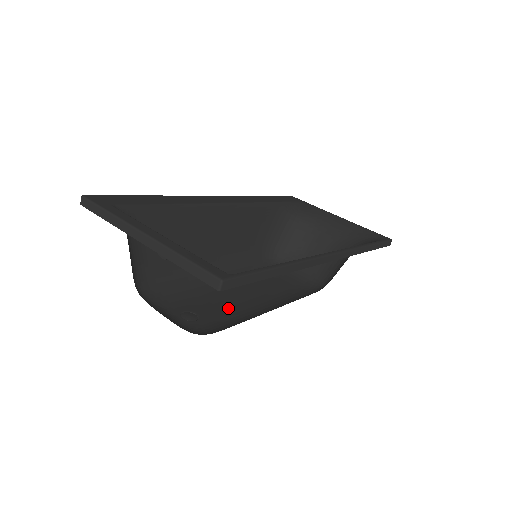
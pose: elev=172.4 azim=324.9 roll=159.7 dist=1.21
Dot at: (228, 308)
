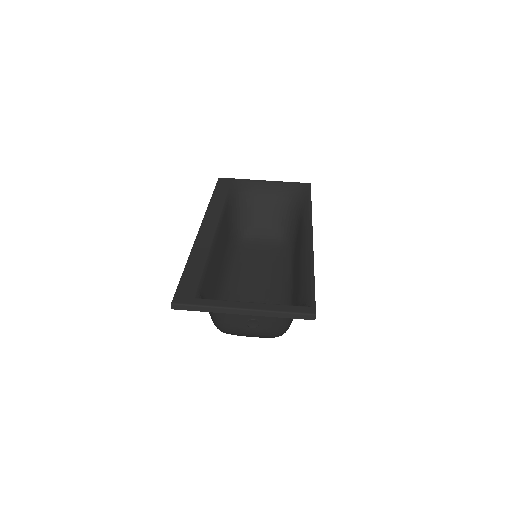
Dot at: (261, 300)
